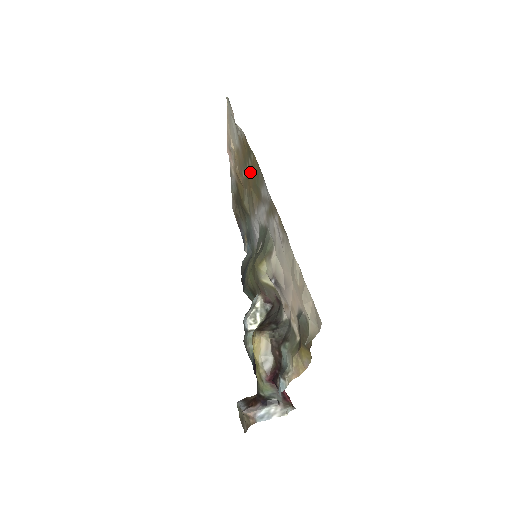
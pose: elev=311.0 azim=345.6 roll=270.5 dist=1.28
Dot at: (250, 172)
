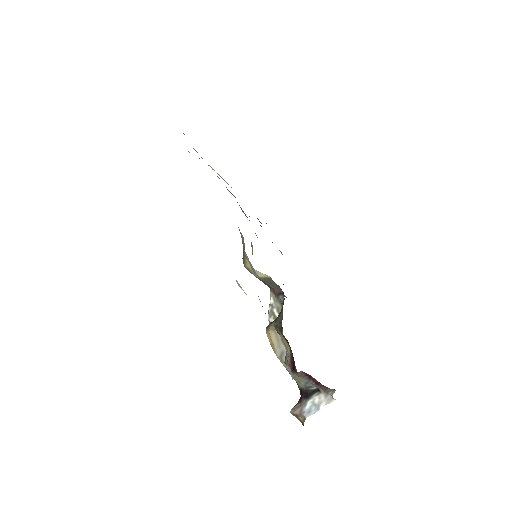
Dot at: occluded
